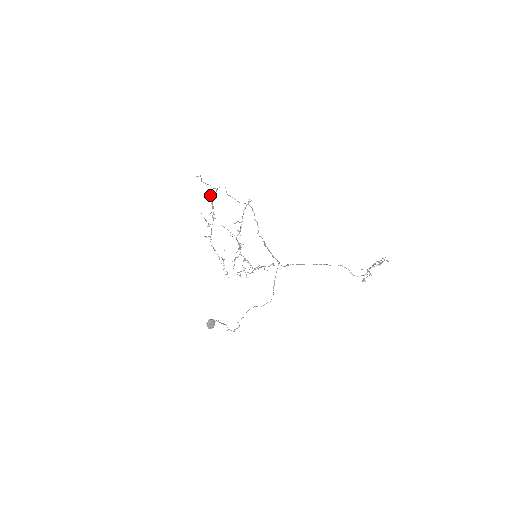
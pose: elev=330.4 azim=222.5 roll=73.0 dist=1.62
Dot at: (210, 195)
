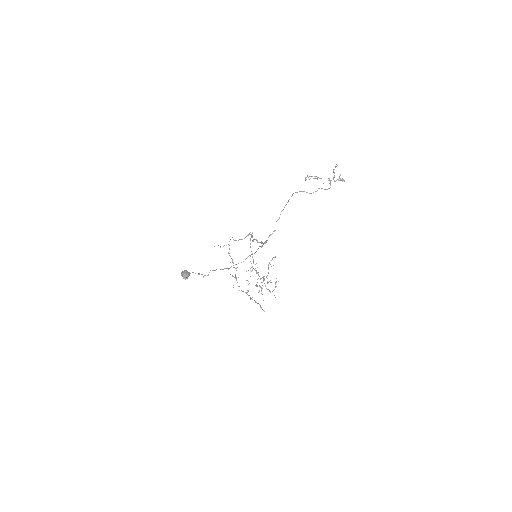
Dot at: (228, 253)
